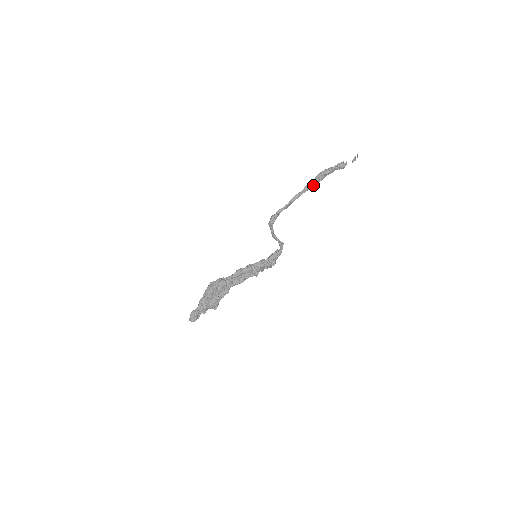
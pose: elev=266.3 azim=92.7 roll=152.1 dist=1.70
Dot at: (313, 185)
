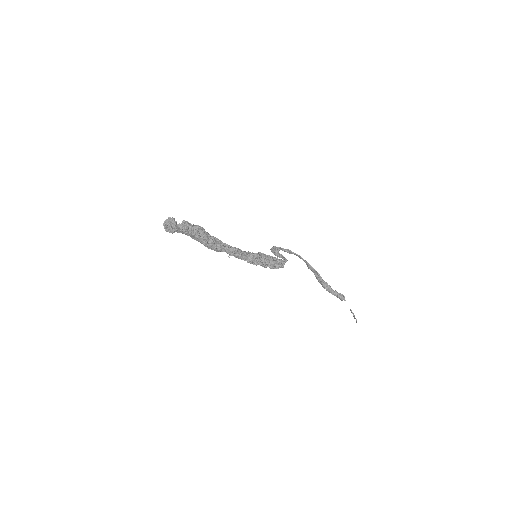
Dot at: (312, 268)
